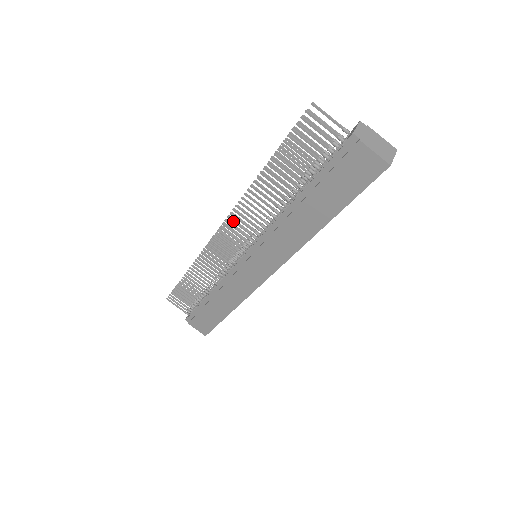
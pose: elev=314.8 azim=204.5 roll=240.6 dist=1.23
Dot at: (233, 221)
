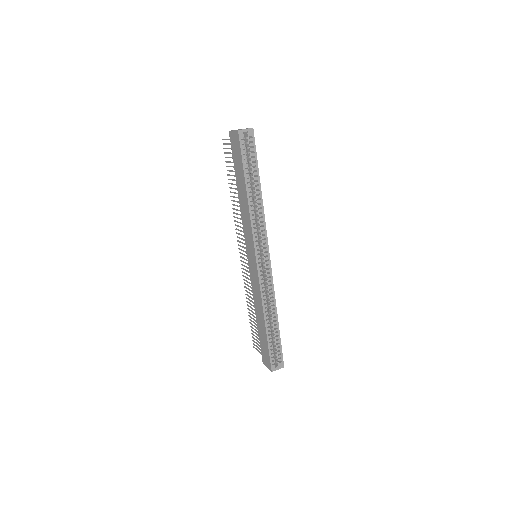
Dot at: (238, 234)
